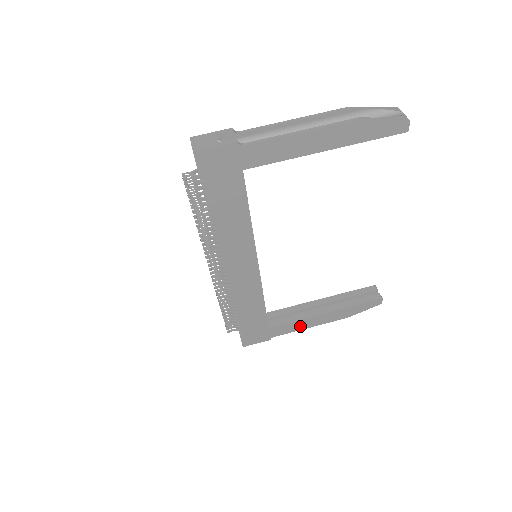
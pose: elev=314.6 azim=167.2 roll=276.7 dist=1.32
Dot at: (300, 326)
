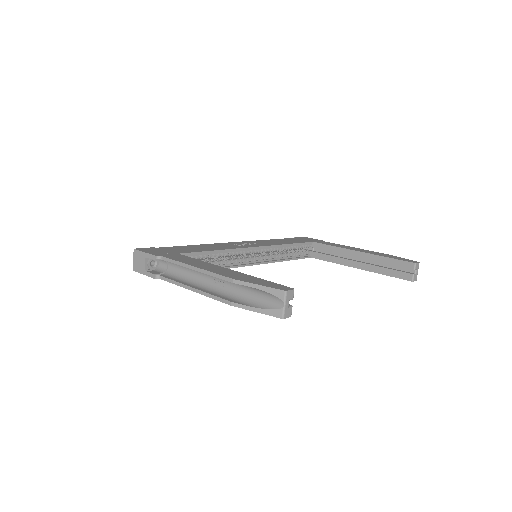
Dot at: occluded
